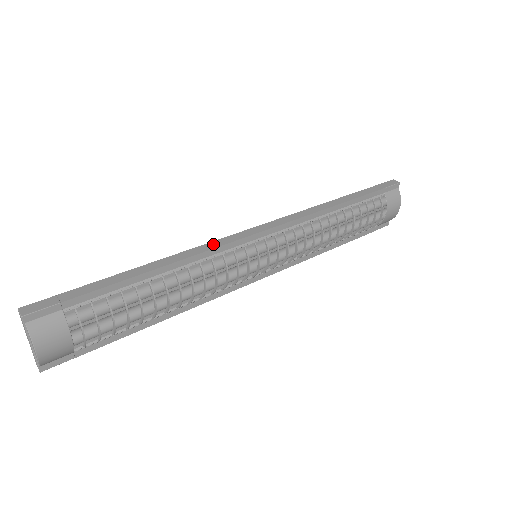
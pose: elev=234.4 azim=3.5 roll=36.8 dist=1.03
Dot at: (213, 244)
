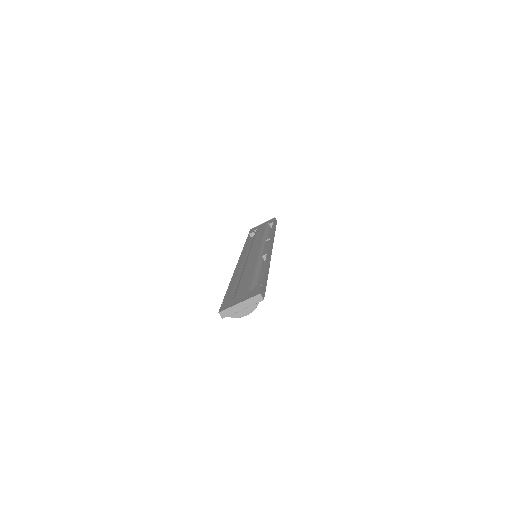
Dot at: (269, 256)
